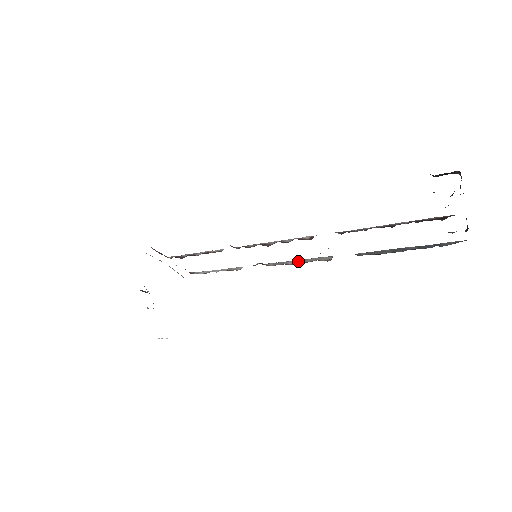
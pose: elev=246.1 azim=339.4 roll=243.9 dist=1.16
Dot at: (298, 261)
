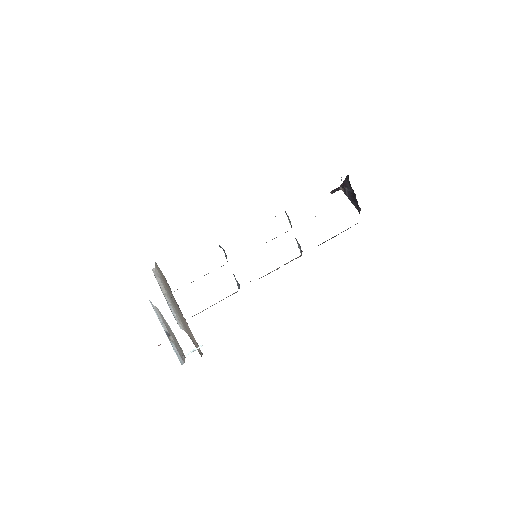
Dot at: occluded
